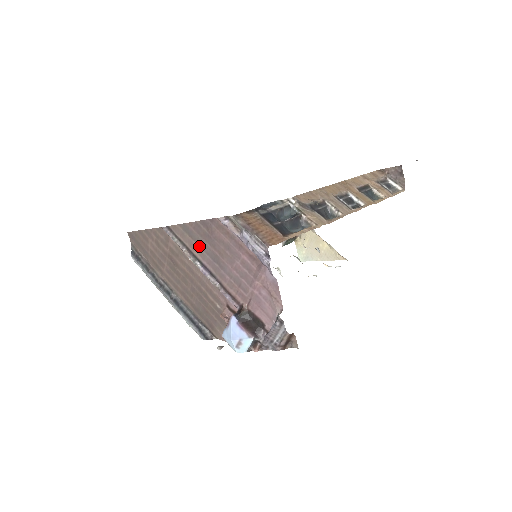
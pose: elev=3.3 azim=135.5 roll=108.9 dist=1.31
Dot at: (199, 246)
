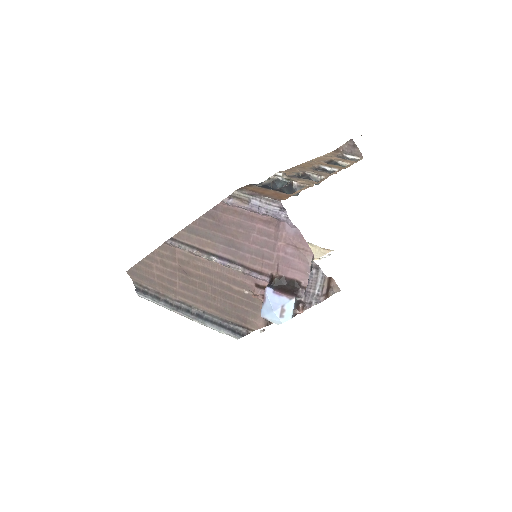
Dot at: (209, 240)
